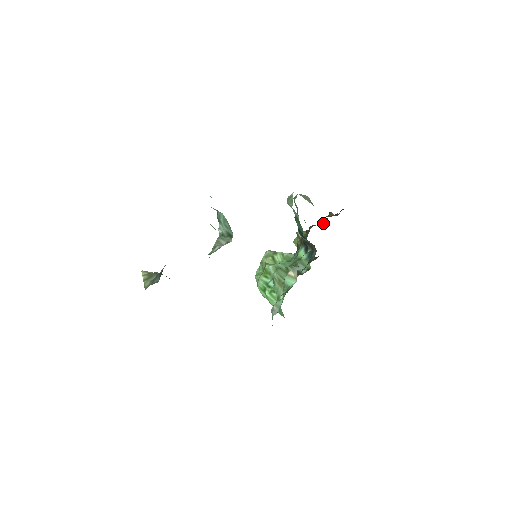
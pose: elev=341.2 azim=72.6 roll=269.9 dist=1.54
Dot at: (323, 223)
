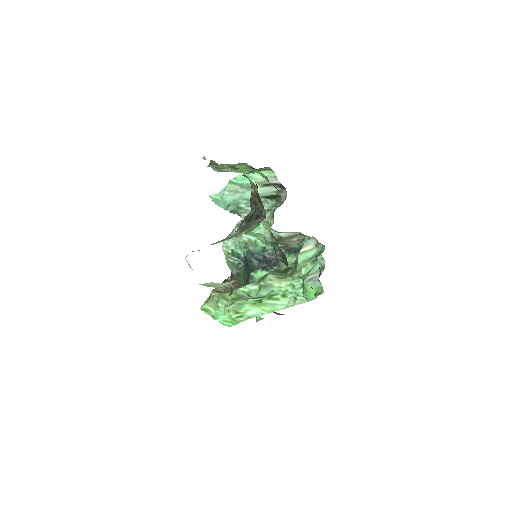
Dot at: occluded
